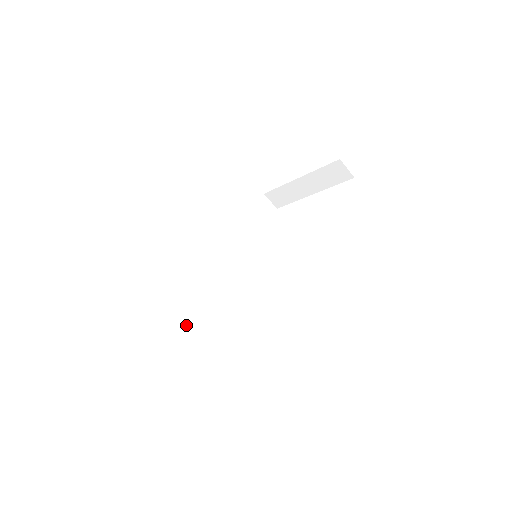
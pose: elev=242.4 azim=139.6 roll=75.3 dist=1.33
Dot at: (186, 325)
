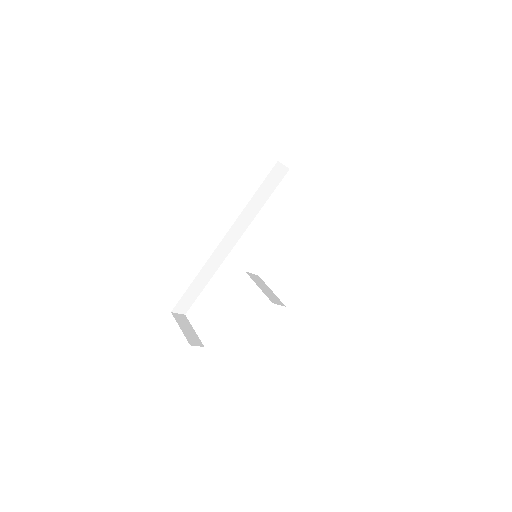
Dot at: (200, 282)
